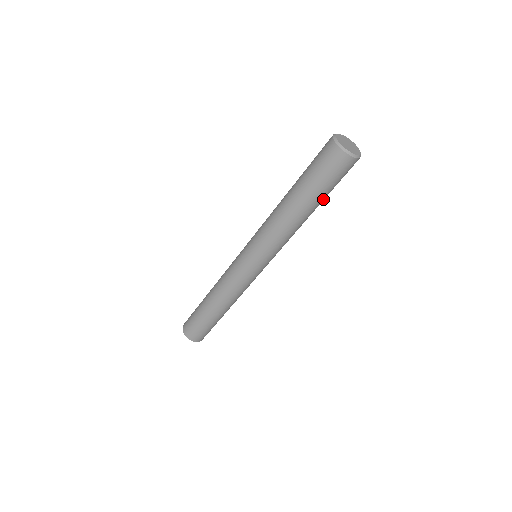
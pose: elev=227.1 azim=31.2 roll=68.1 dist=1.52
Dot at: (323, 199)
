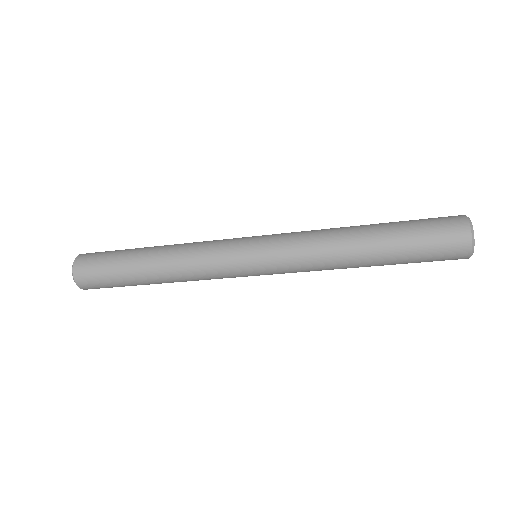
Dot at: (393, 264)
